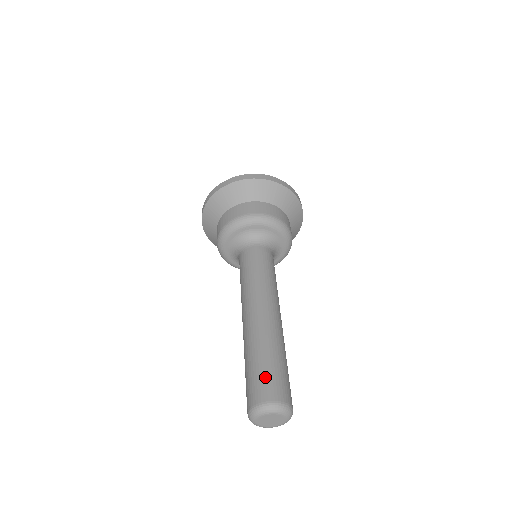
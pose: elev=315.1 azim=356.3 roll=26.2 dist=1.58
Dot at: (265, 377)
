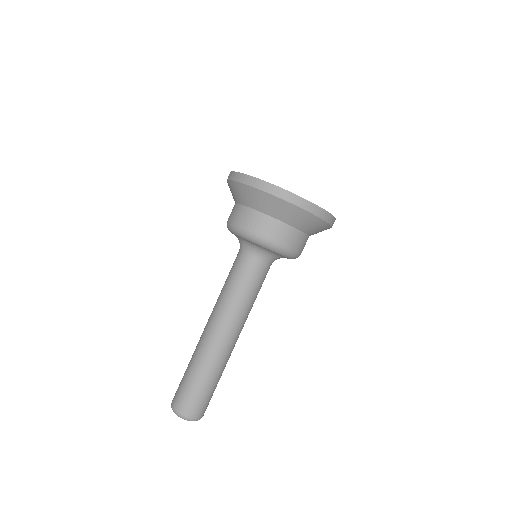
Dot at: (190, 395)
